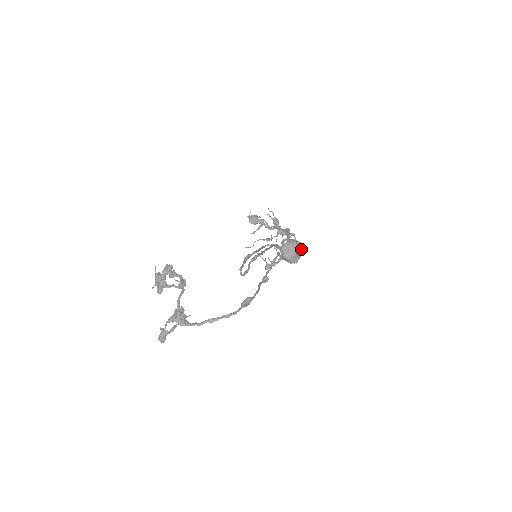
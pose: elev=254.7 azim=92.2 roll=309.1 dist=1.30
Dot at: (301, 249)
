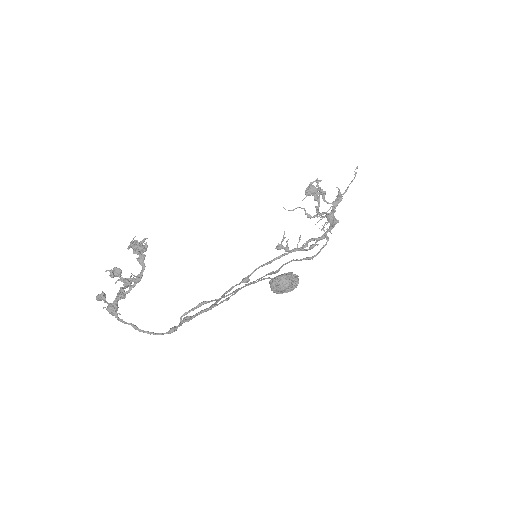
Dot at: (292, 289)
